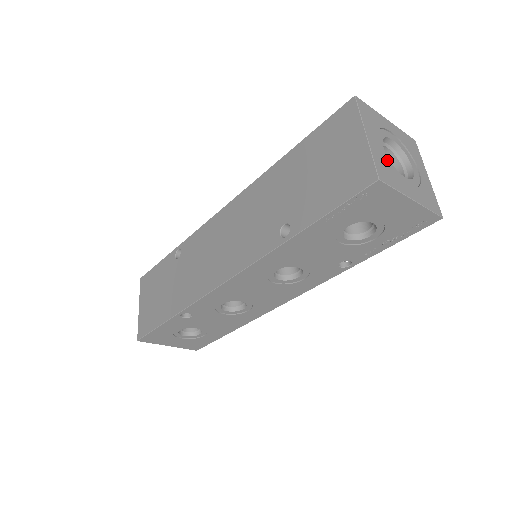
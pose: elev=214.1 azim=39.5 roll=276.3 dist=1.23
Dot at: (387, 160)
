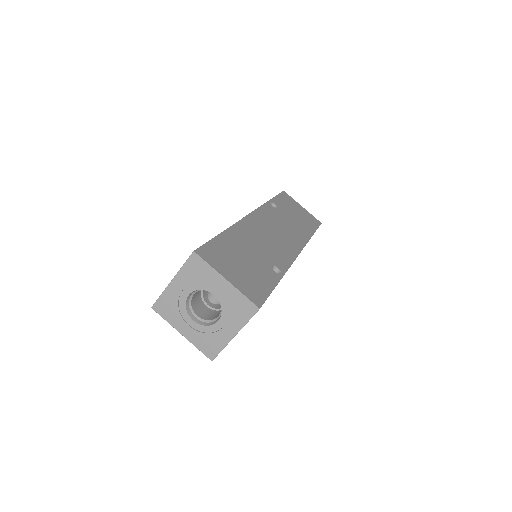
Dot at: (182, 303)
